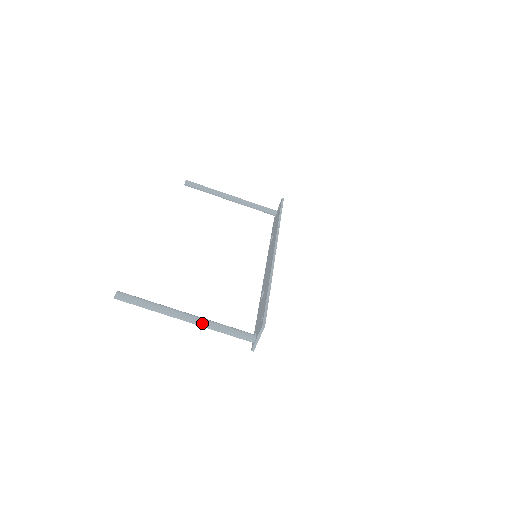
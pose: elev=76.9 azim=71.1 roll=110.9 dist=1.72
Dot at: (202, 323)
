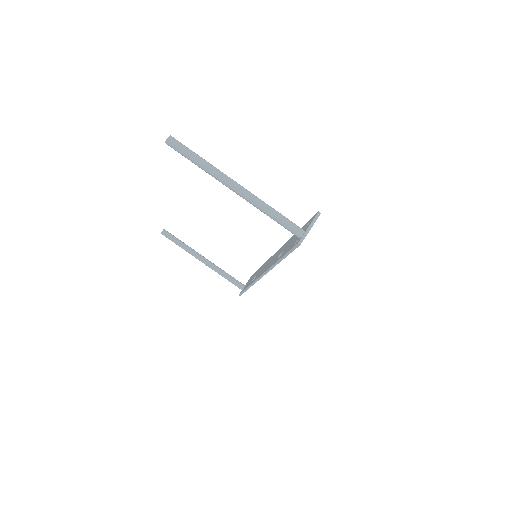
Dot at: (253, 195)
